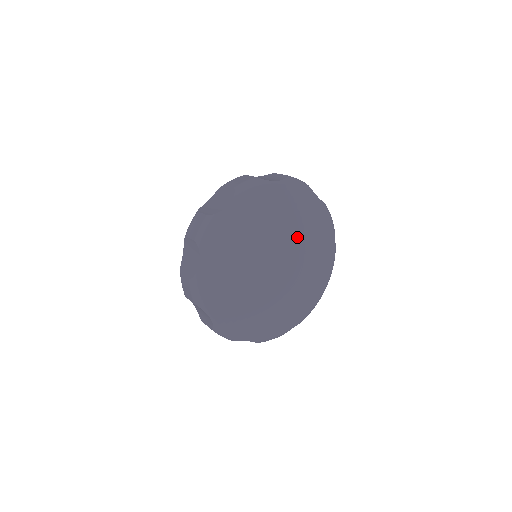
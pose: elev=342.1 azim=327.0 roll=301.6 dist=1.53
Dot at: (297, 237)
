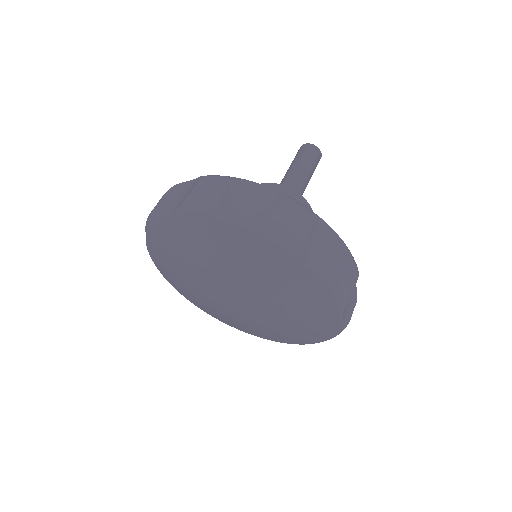
Dot at: (274, 309)
